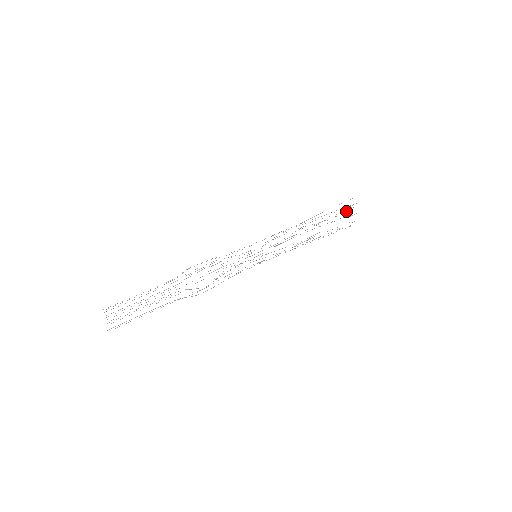
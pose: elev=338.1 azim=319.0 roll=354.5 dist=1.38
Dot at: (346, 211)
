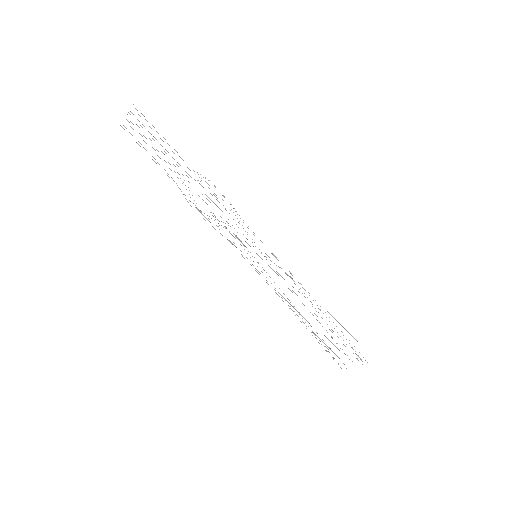
Dot at: occluded
